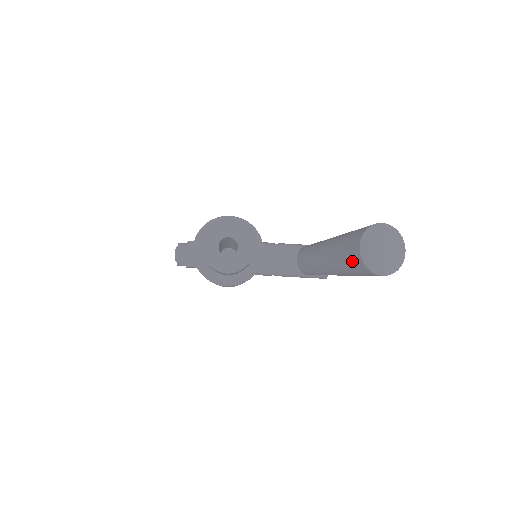
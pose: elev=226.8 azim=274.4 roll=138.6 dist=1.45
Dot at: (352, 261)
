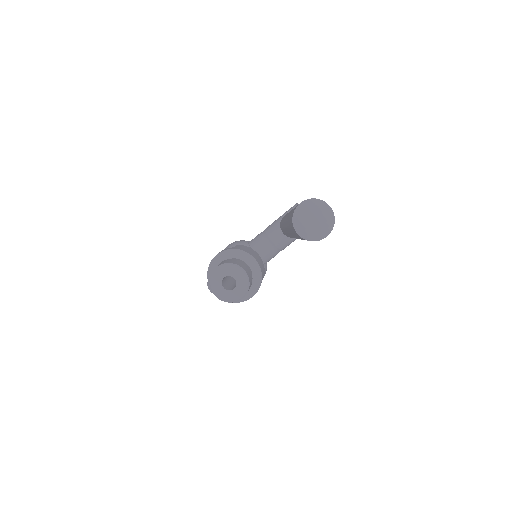
Dot at: occluded
